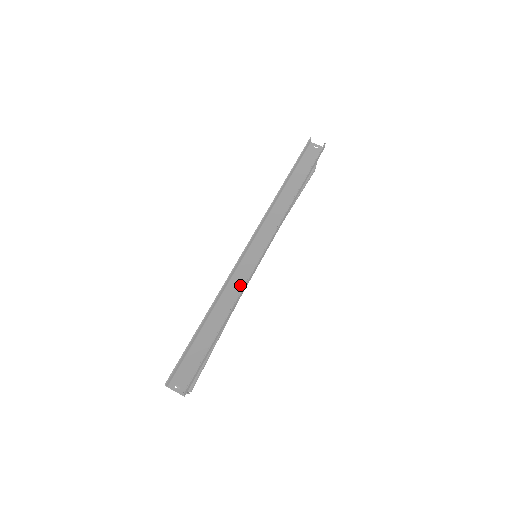
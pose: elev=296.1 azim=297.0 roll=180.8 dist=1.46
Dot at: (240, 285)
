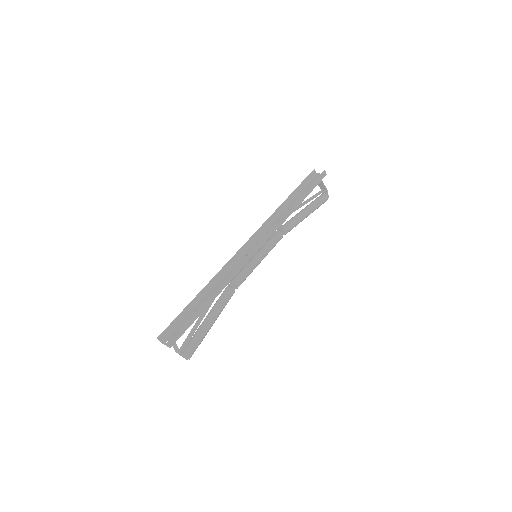
Dot at: occluded
